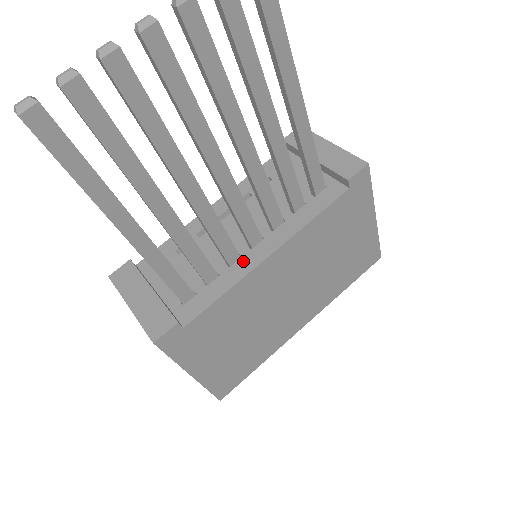
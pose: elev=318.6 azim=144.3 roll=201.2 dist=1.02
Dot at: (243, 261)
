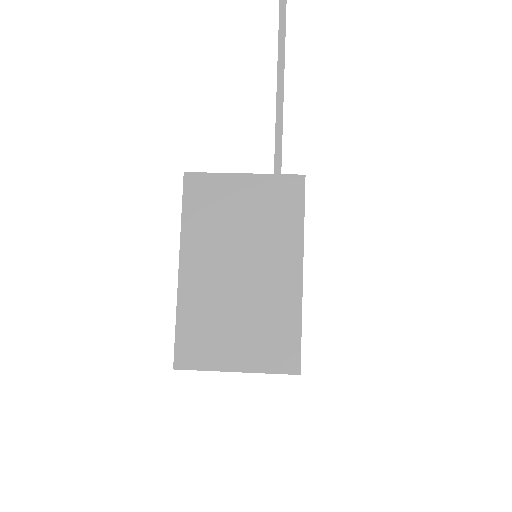
Dot at: occluded
